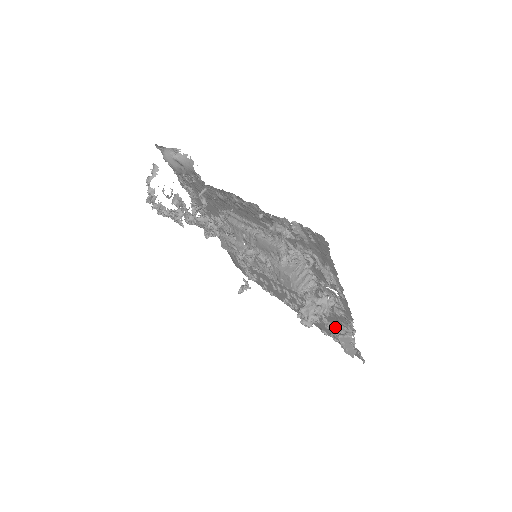
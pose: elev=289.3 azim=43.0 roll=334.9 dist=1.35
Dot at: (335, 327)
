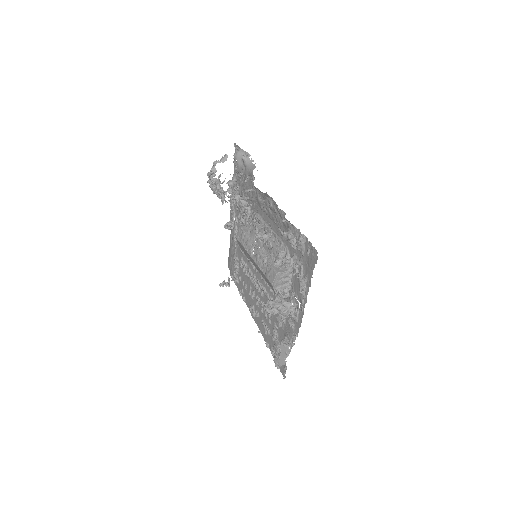
Dot at: (279, 340)
